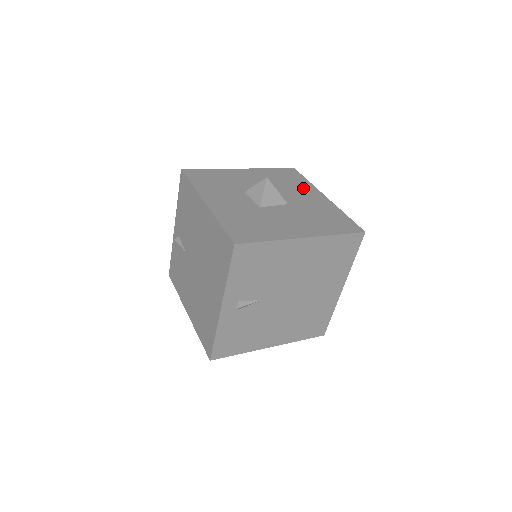
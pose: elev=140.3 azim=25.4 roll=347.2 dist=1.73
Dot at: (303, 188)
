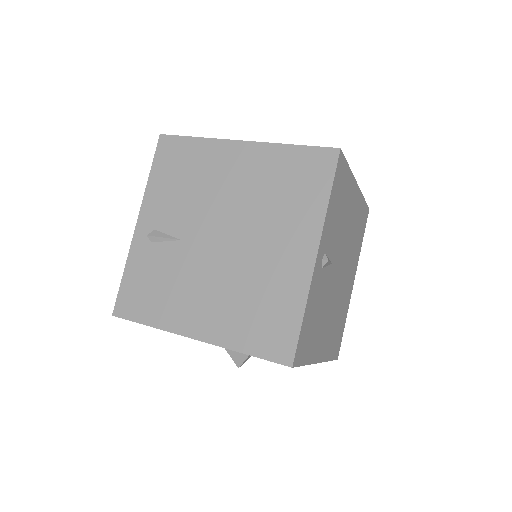
Dot at: occluded
